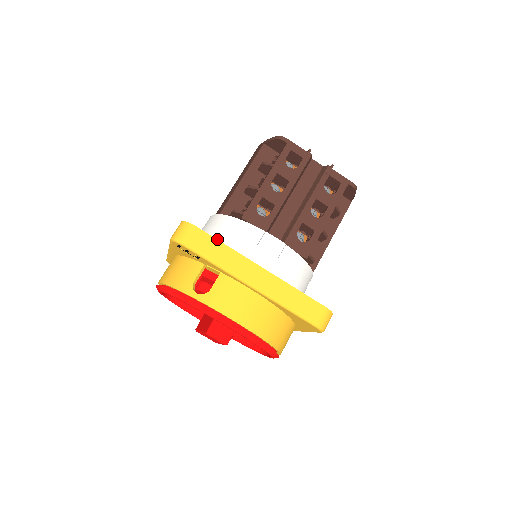
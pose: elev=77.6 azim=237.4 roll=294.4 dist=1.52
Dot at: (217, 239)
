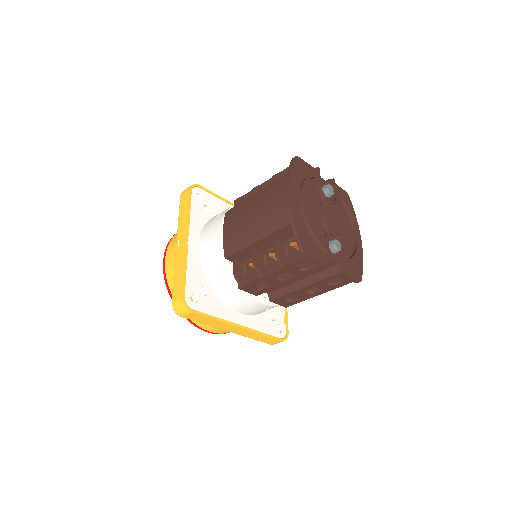
Dot at: (215, 283)
